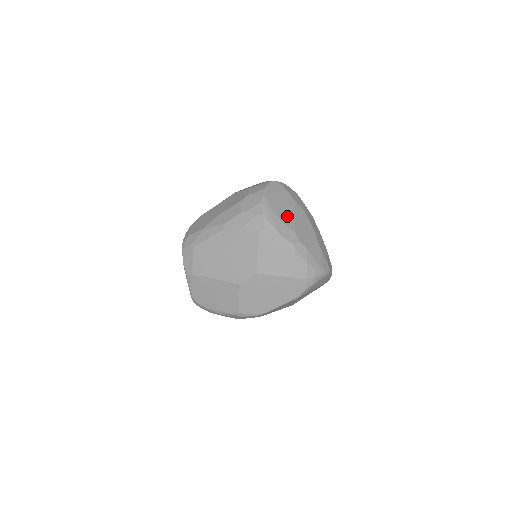
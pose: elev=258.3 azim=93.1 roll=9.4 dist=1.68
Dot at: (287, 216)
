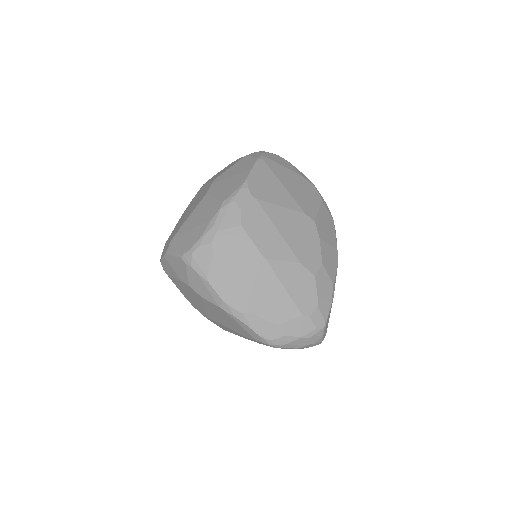
Dot at: occluded
